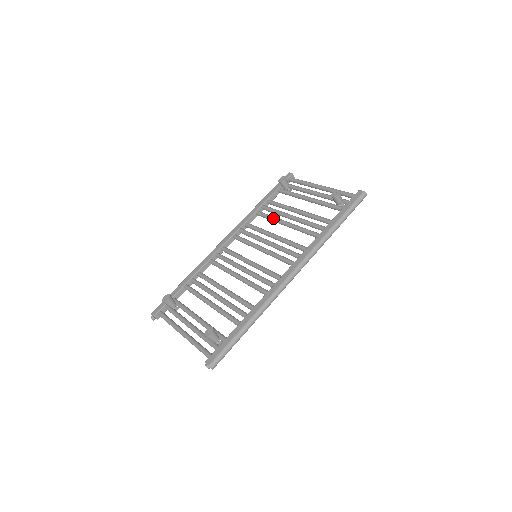
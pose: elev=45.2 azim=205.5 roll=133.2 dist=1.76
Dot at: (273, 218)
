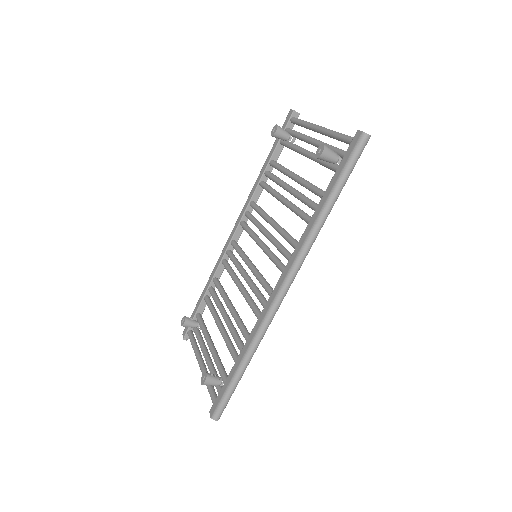
Dot at: (272, 193)
